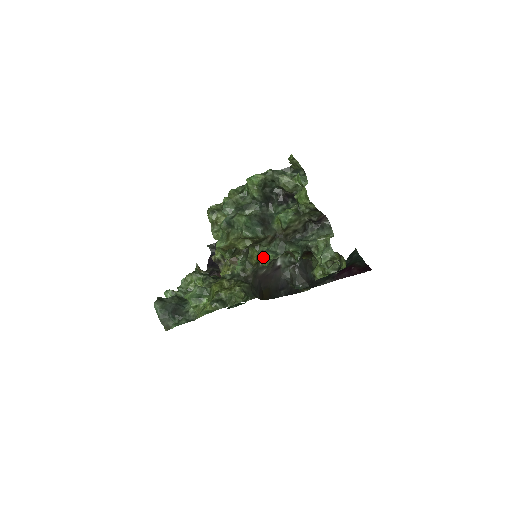
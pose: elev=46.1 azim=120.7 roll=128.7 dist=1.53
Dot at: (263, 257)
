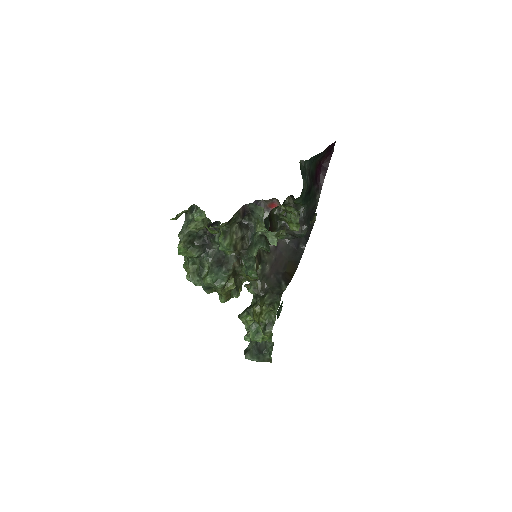
Dot at: occluded
